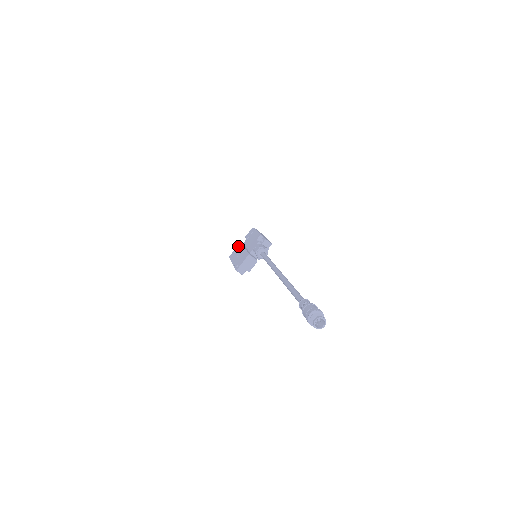
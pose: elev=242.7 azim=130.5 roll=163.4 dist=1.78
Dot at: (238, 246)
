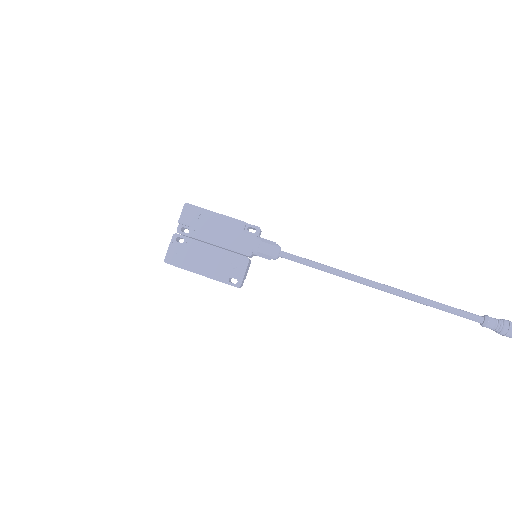
Dot at: (176, 241)
